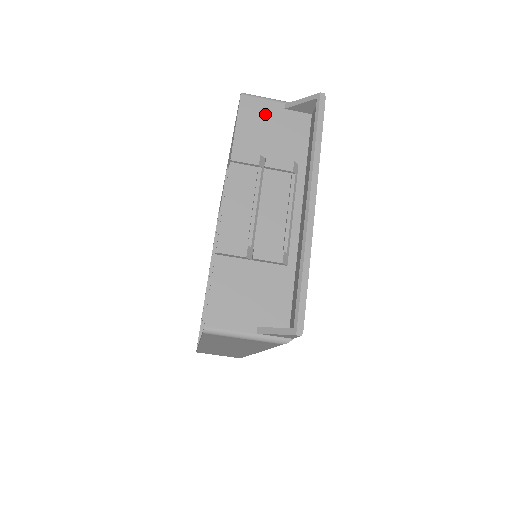
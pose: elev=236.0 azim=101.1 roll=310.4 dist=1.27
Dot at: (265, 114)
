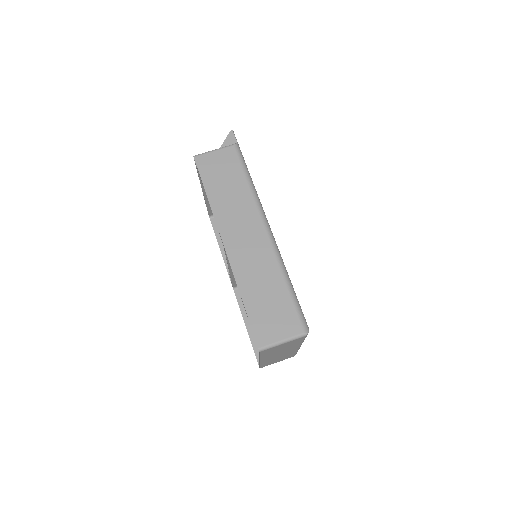
Dot at: occluded
